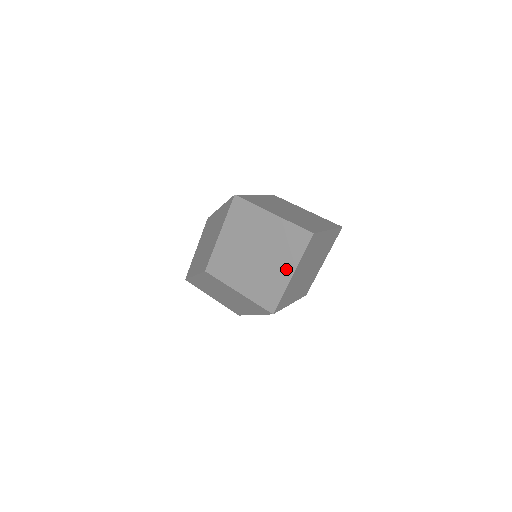
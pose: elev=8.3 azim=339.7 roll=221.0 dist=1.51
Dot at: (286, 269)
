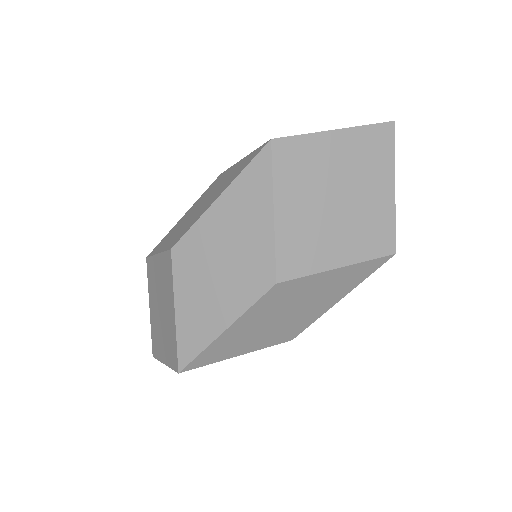
Dot at: occluded
